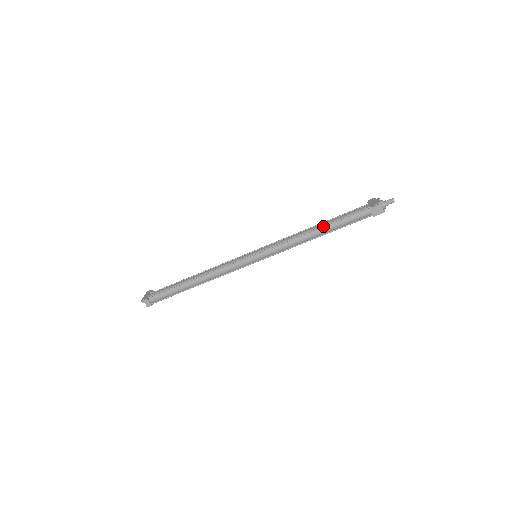
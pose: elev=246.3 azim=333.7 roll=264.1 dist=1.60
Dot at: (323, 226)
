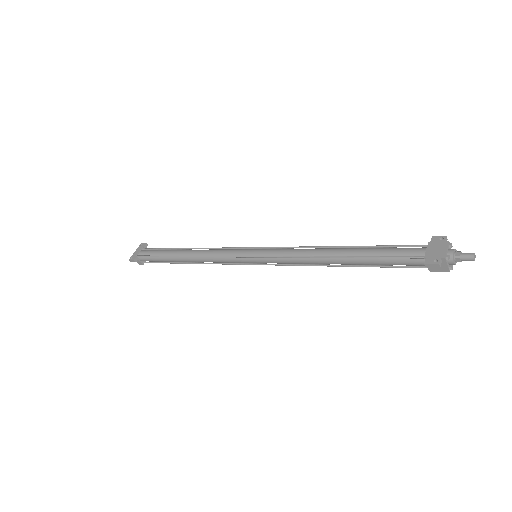
Dot at: (347, 257)
